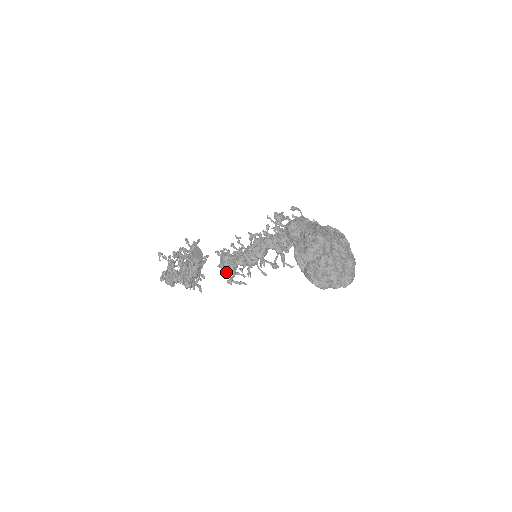
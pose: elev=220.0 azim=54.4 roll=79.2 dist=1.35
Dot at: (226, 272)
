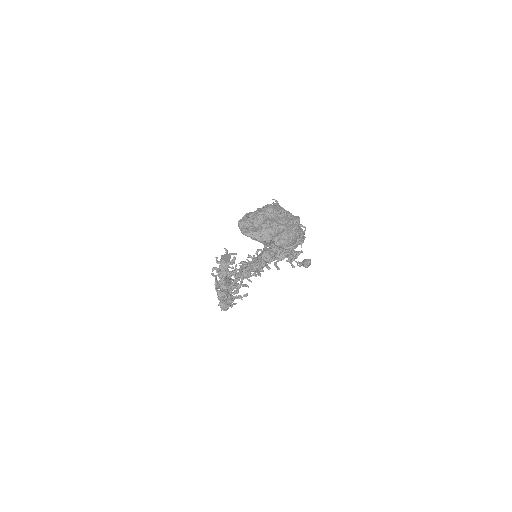
Dot at: (239, 276)
